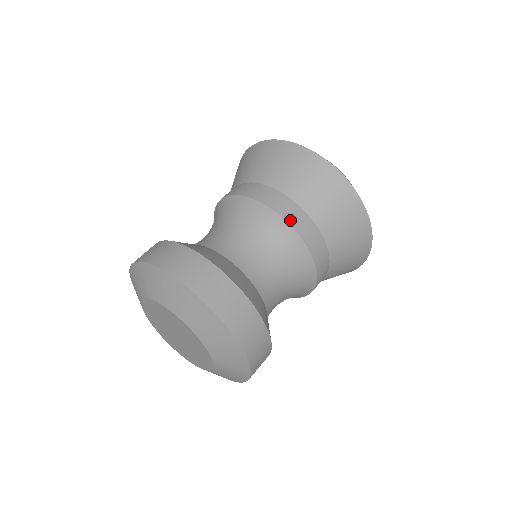
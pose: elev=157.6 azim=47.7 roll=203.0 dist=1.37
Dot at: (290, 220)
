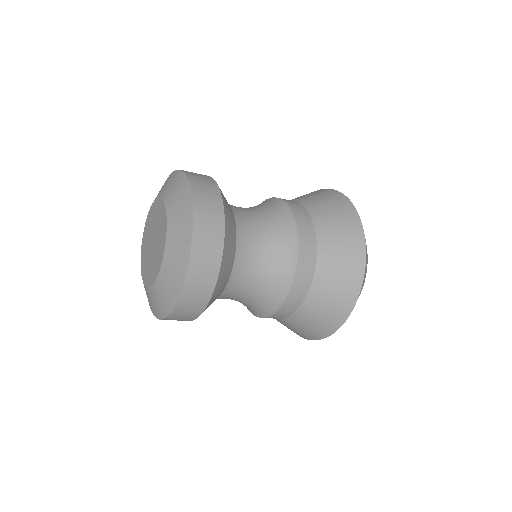
Dot at: (300, 263)
